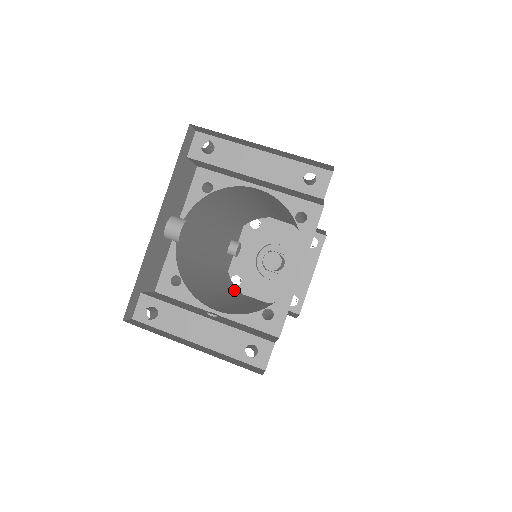
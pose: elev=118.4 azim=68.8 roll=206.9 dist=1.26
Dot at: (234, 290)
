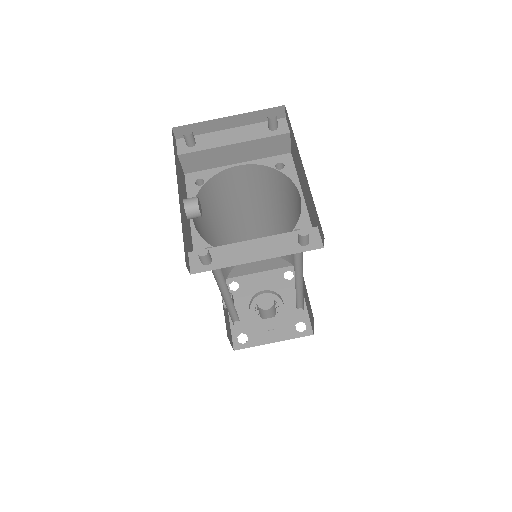
Dot at: occluded
